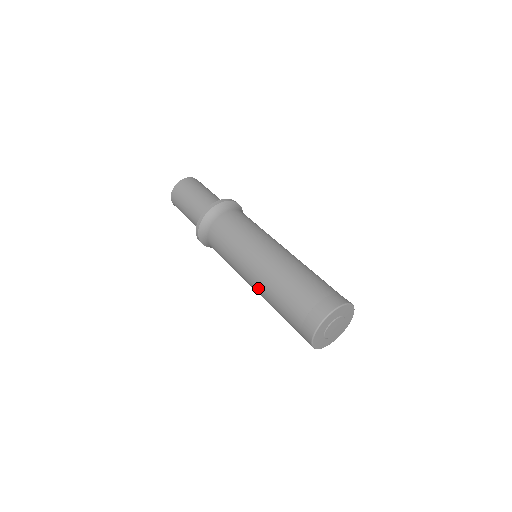
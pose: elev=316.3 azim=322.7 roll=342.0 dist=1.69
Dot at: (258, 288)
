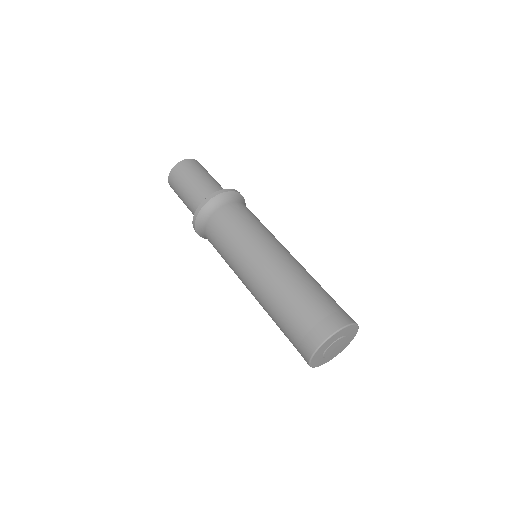
Dot at: (261, 282)
